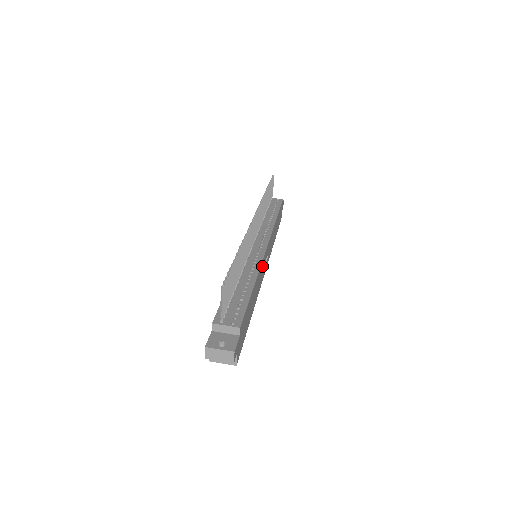
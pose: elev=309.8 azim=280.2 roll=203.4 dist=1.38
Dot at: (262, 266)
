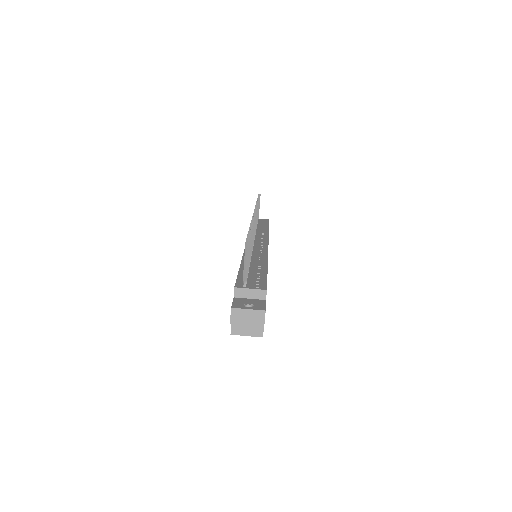
Dot at: occluded
